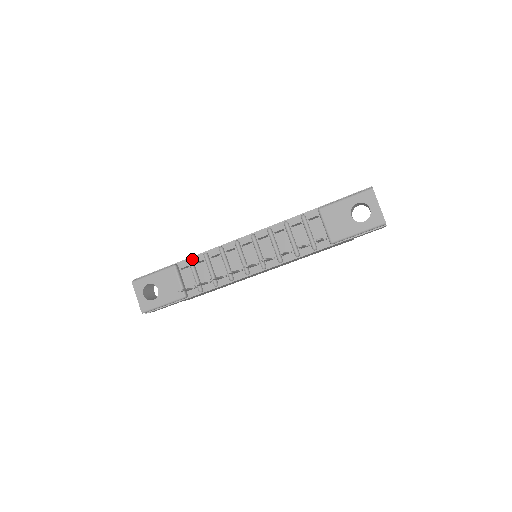
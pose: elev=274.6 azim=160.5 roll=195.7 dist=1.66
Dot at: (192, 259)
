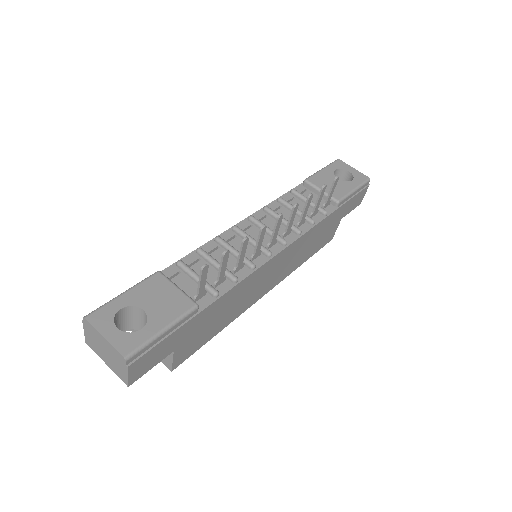
Dot at: (181, 262)
